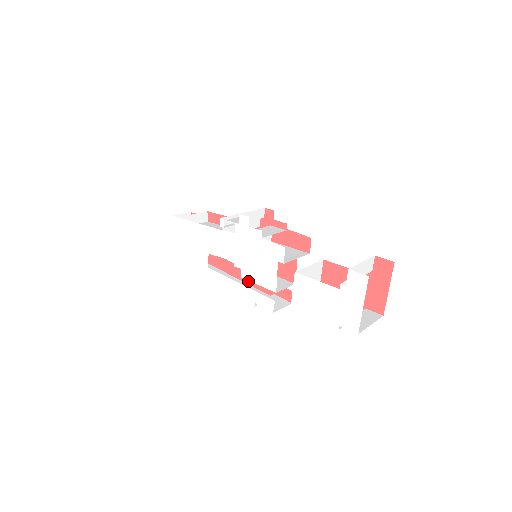
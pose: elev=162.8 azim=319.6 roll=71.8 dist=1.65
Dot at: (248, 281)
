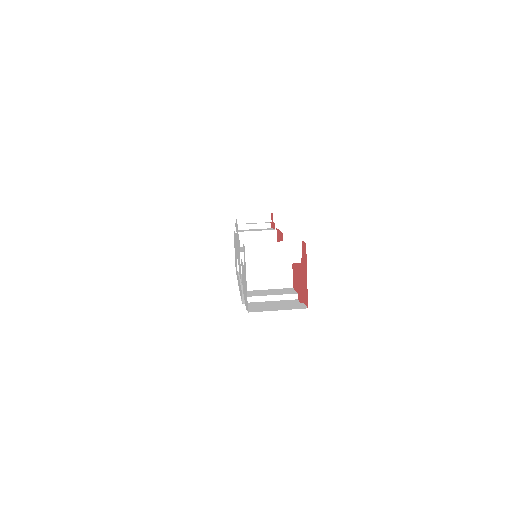
Dot at: occluded
